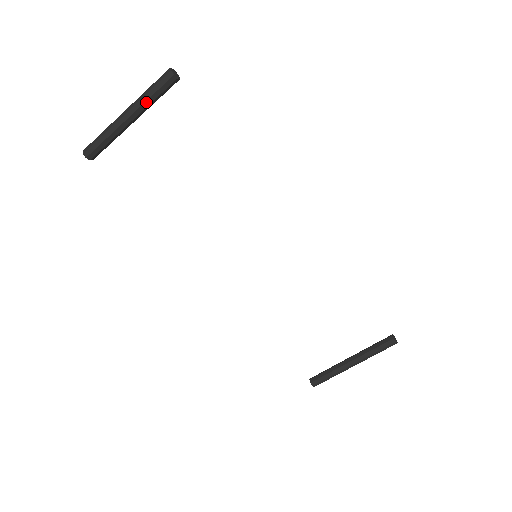
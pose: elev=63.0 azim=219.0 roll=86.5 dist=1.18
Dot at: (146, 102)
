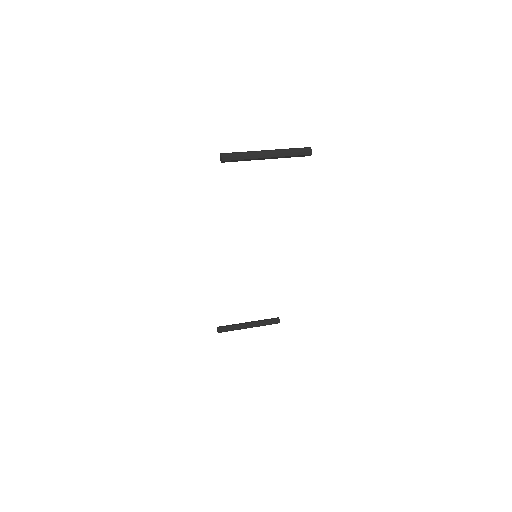
Dot at: (285, 156)
